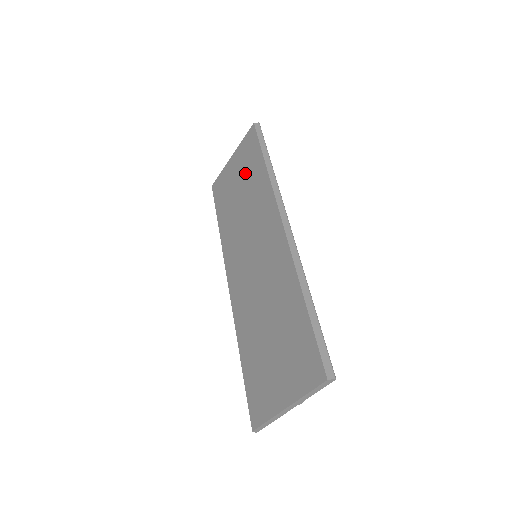
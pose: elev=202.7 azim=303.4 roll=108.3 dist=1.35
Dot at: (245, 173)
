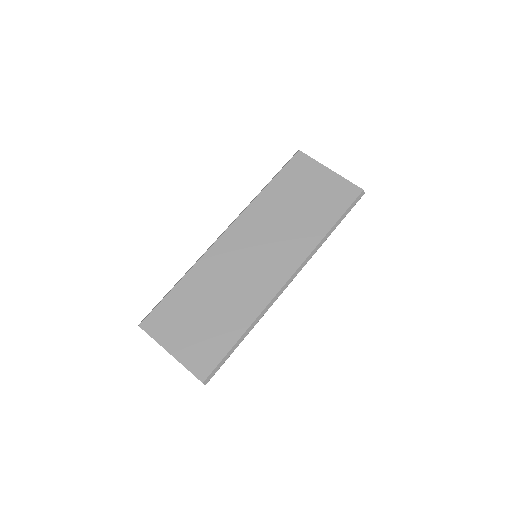
Dot at: (319, 203)
